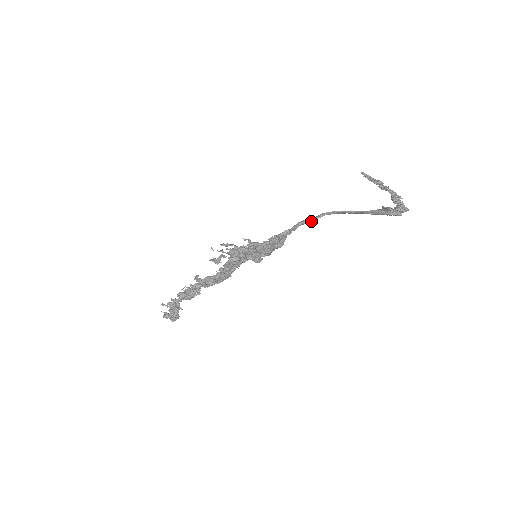
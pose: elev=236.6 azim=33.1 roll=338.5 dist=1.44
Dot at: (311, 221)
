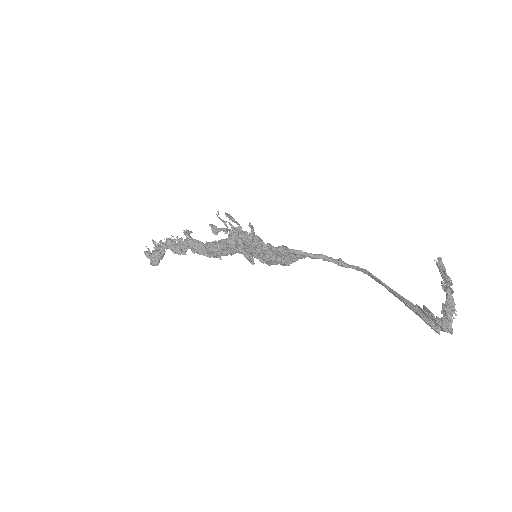
Dot at: (338, 264)
